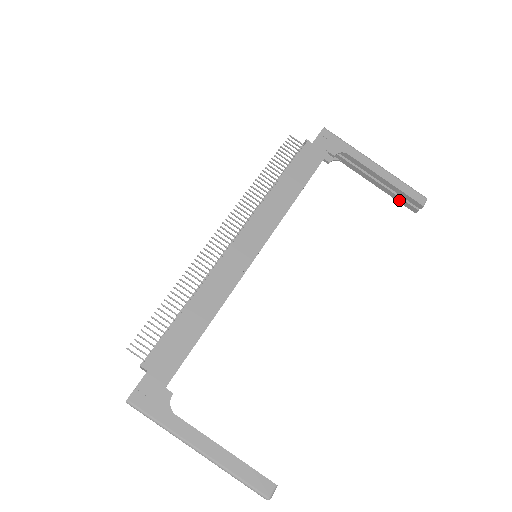
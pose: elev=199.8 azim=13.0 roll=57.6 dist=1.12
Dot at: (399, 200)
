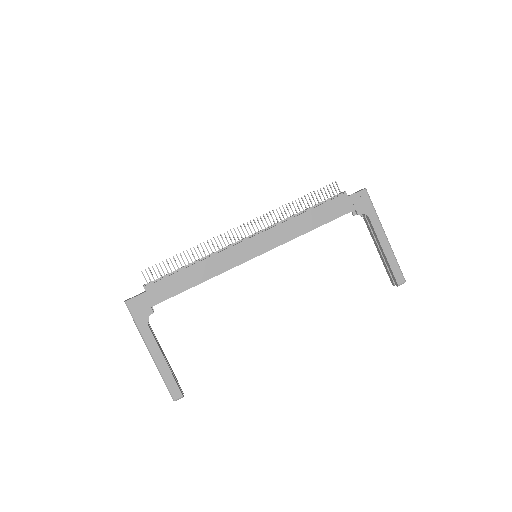
Dot at: (387, 270)
